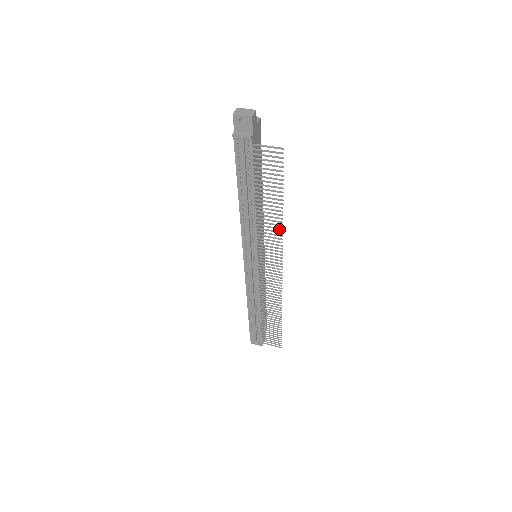
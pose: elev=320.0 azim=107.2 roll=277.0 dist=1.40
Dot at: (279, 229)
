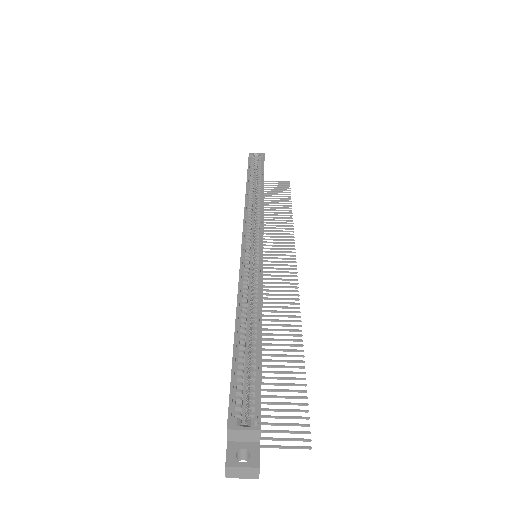
Dot at: (296, 326)
